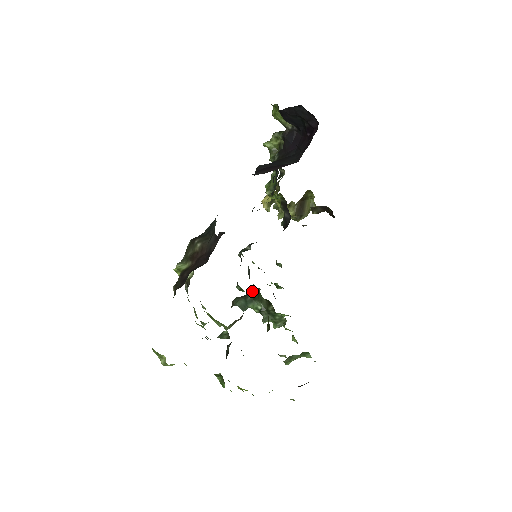
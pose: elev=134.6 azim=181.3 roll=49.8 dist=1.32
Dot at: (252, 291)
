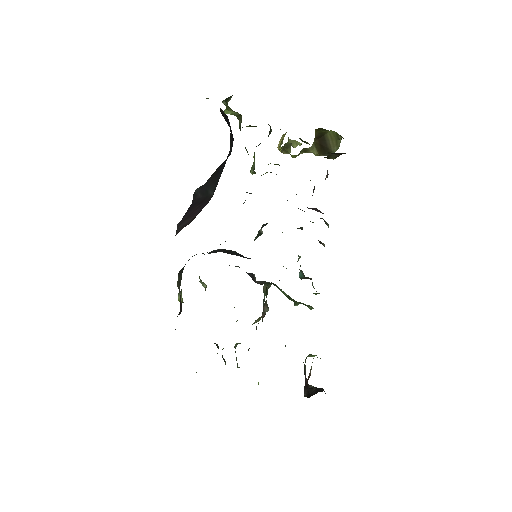
Dot at: occluded
